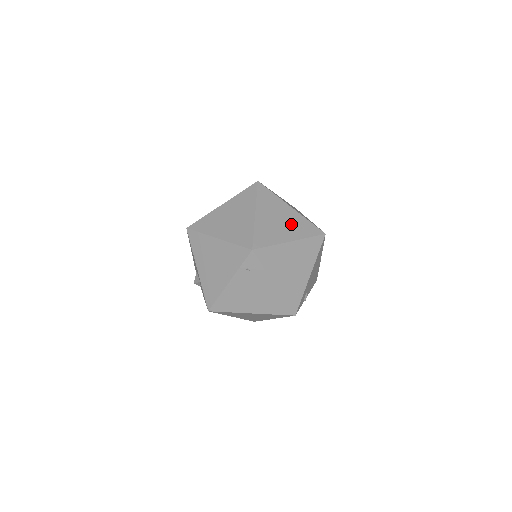
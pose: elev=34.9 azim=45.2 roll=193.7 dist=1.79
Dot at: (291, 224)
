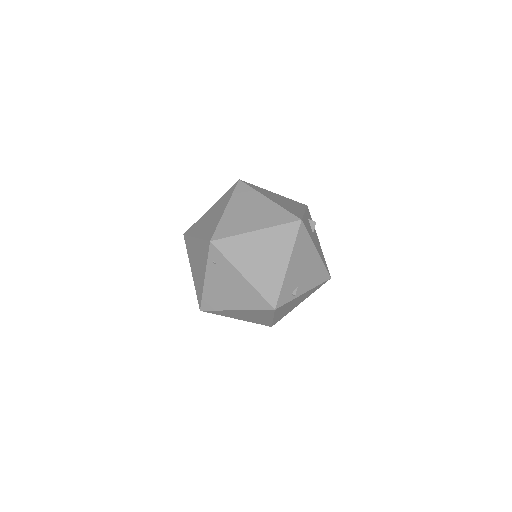
Dot at: (262, 214)
